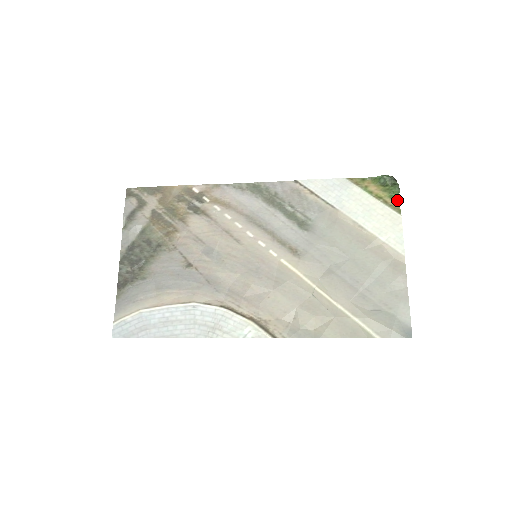
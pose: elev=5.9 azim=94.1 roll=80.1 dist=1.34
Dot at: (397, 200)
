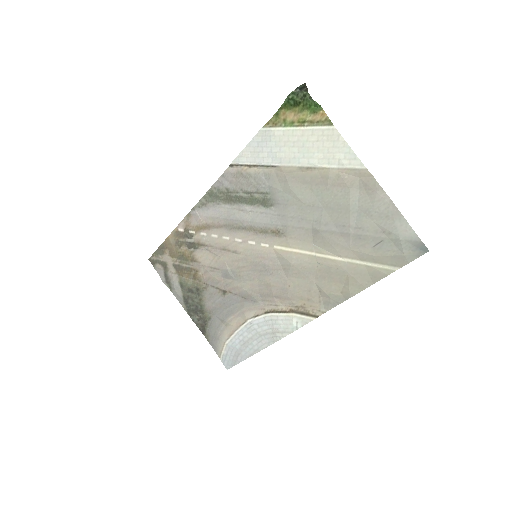
Dot at: (320, 110)
